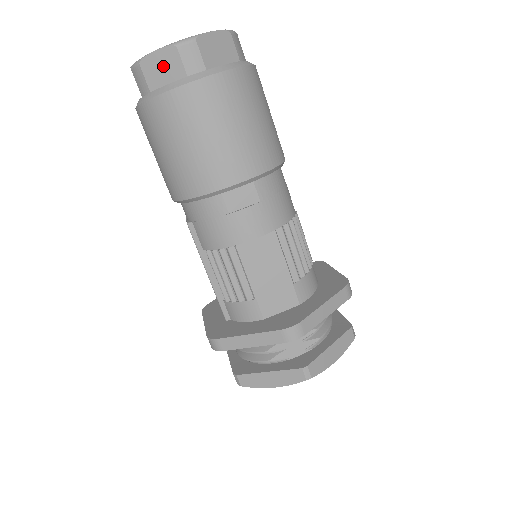
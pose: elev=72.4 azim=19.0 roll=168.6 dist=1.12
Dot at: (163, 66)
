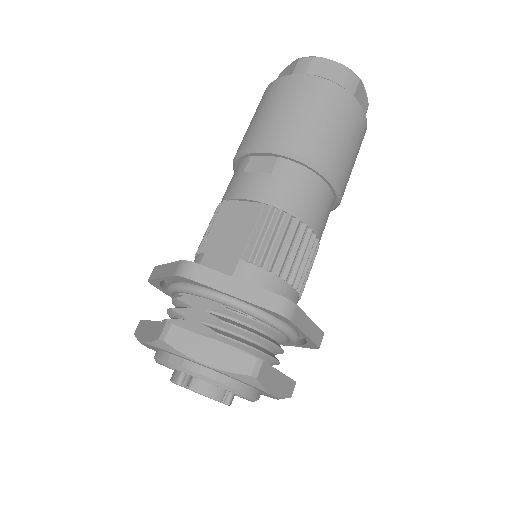
Dot at: (286, 73)
